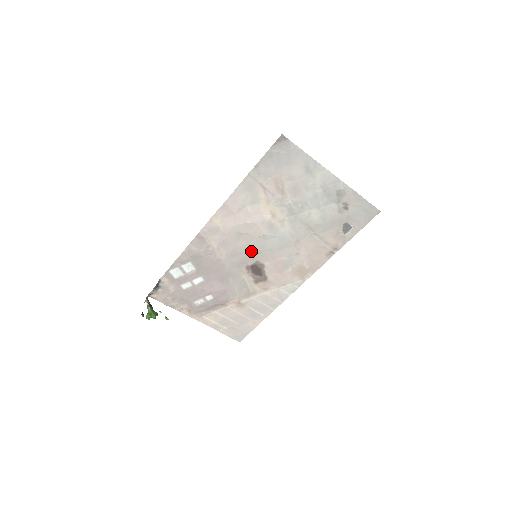
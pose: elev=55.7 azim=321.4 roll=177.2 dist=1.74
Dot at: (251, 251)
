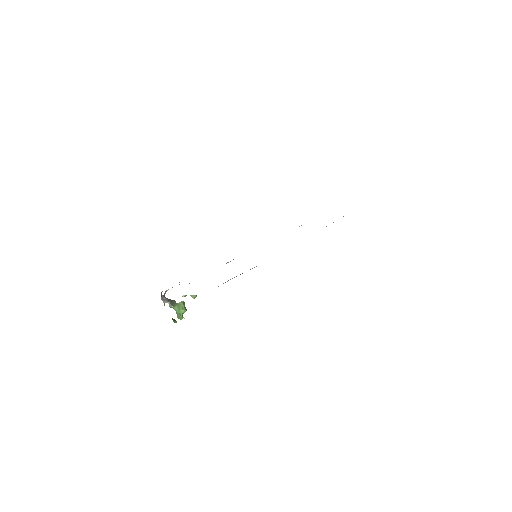
Dot at: occluded
